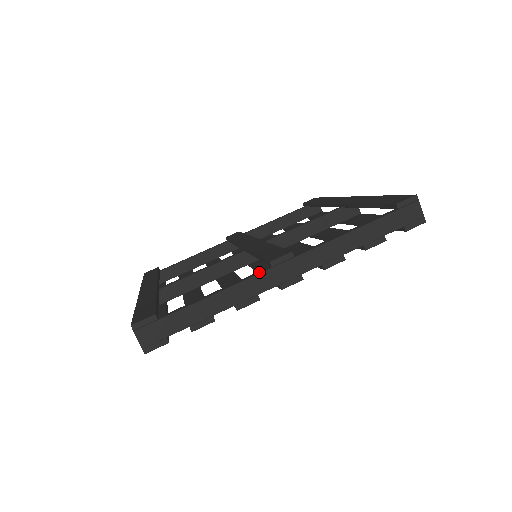
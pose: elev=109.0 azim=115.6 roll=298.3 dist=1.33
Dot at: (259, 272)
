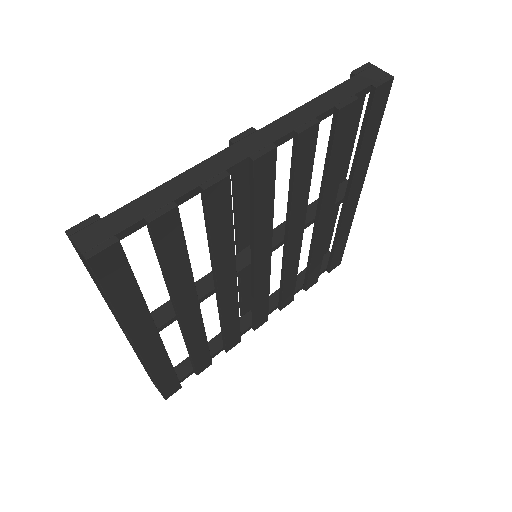
Dot at: (220, 154)
